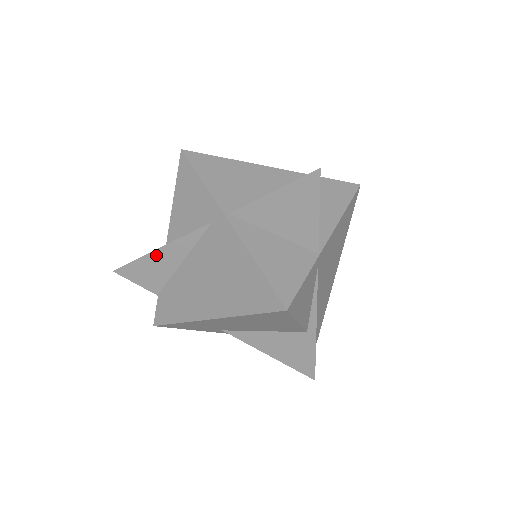
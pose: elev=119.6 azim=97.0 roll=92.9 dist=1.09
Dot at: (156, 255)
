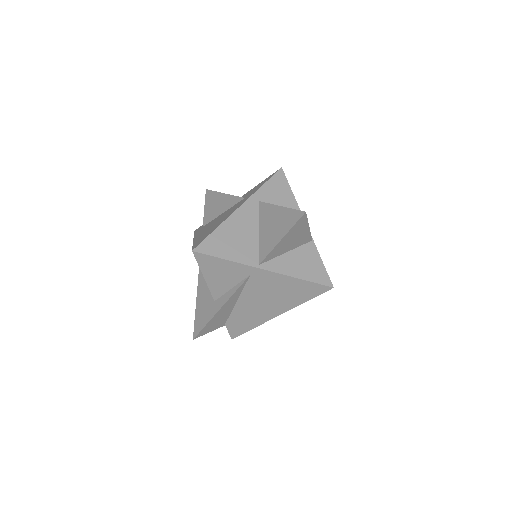
Dot at: (219, 313)
